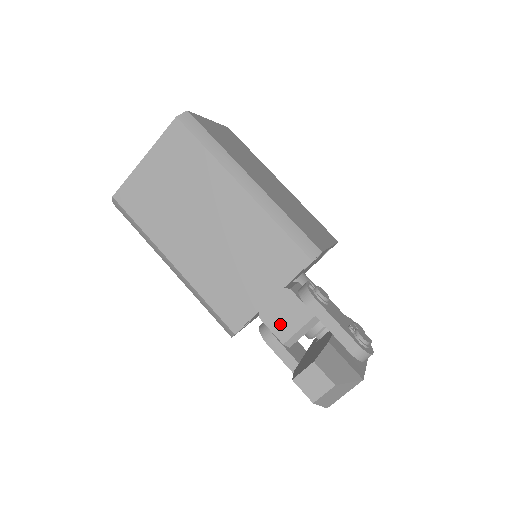
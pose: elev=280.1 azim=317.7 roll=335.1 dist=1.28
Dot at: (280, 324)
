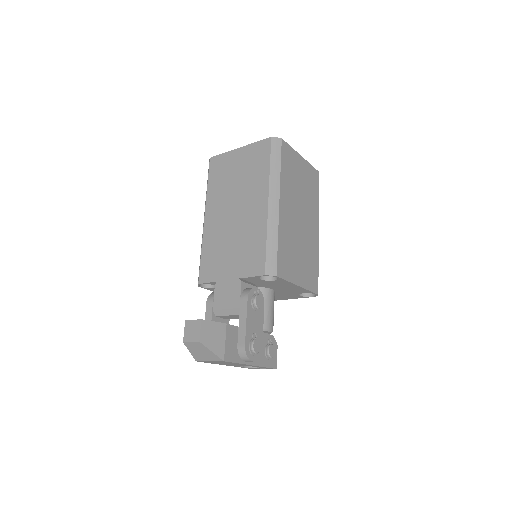
Dot at: (221, 297)
